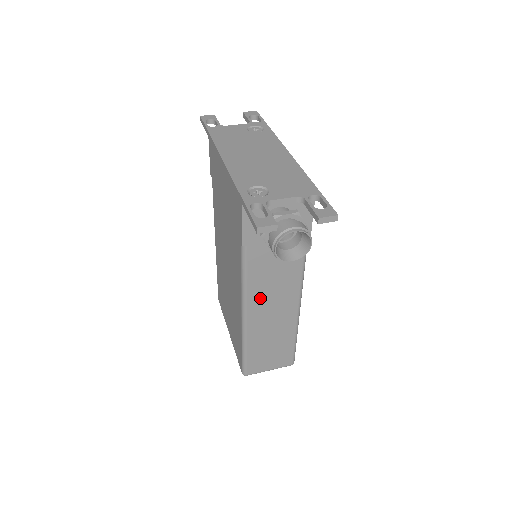
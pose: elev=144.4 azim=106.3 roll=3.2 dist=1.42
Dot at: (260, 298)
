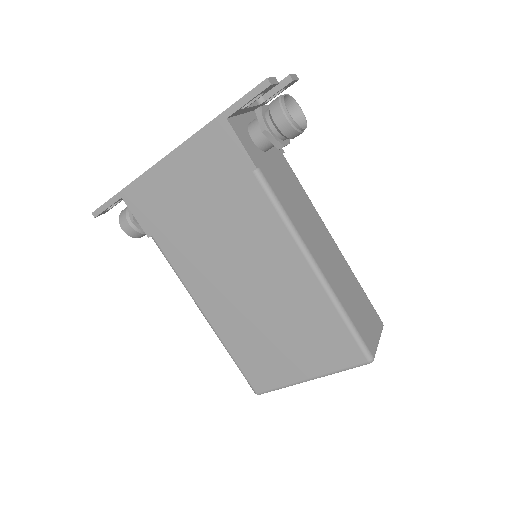
Dot at: (307, 234)
